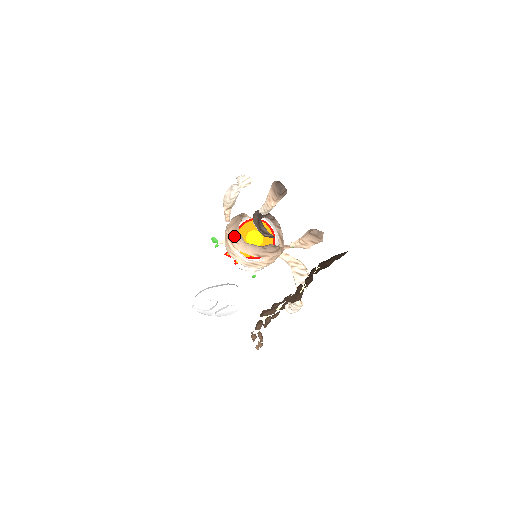
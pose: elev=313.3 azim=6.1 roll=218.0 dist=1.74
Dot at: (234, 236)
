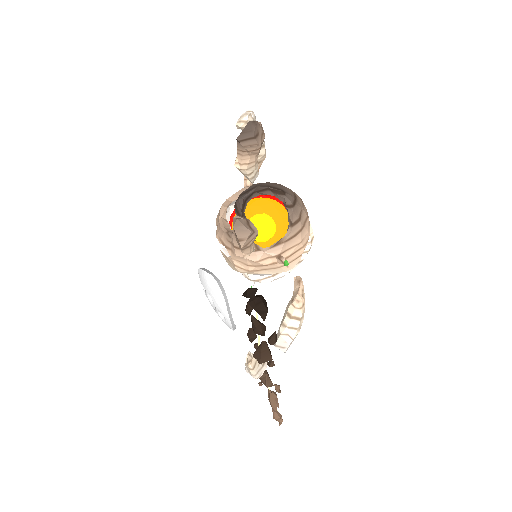
Dot at: (223, 204)
